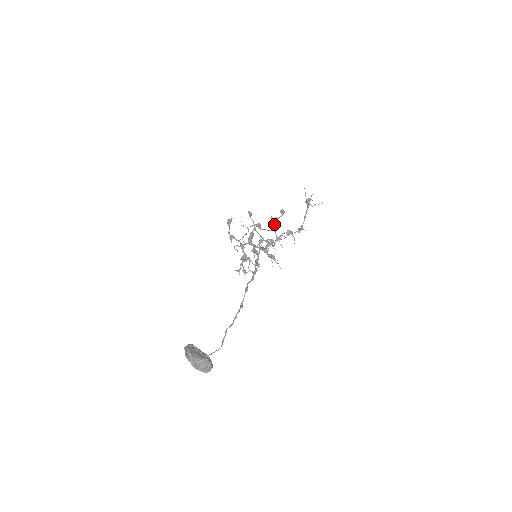
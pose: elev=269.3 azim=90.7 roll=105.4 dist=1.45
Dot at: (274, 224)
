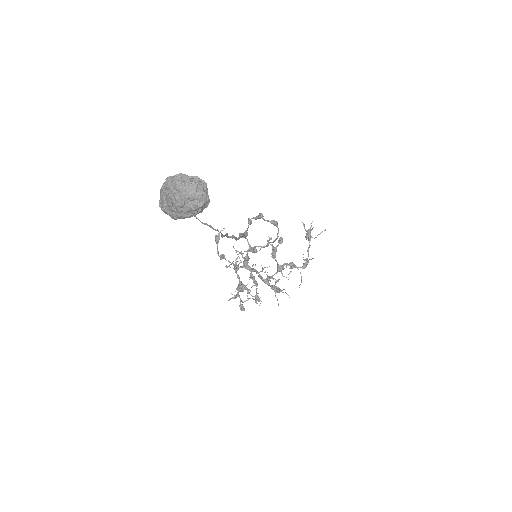
Dot at: occluded
